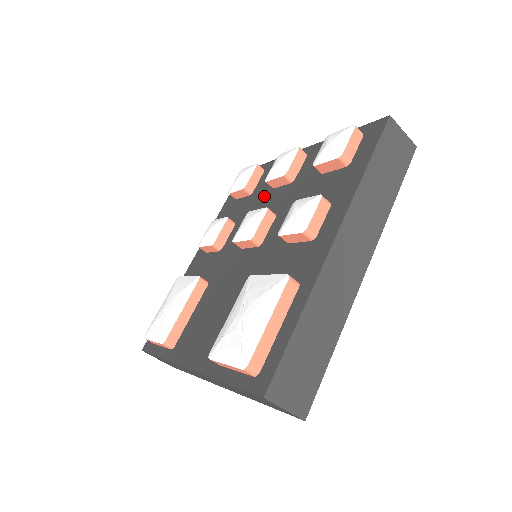
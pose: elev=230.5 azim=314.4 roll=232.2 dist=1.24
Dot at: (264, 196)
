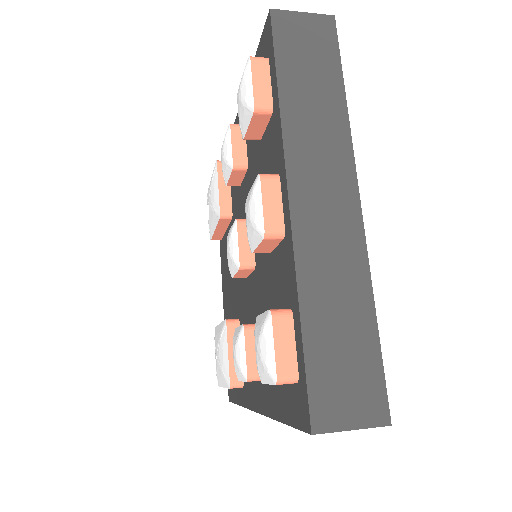
Dot at: occluded
